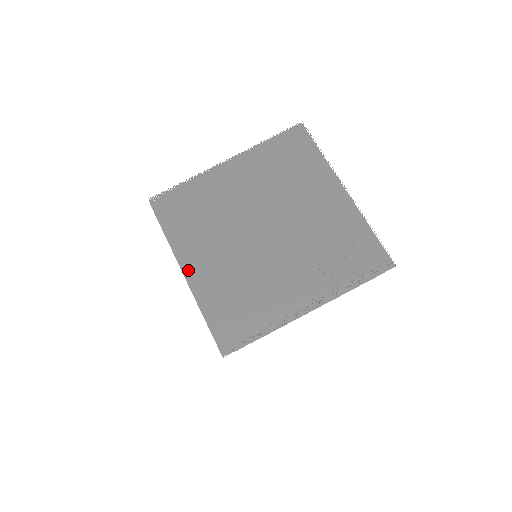
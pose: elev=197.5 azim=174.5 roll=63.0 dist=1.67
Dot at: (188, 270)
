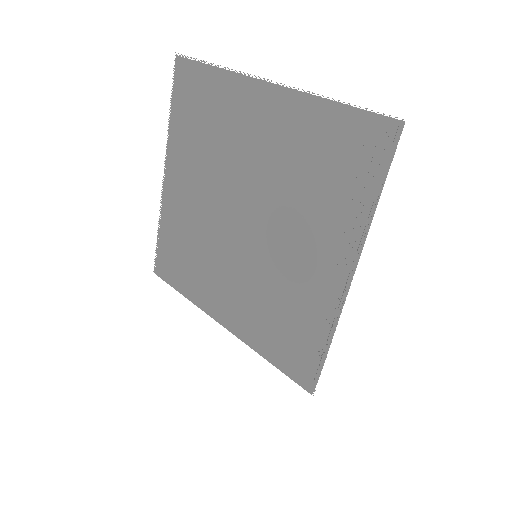
Dot at: (222, 319)
